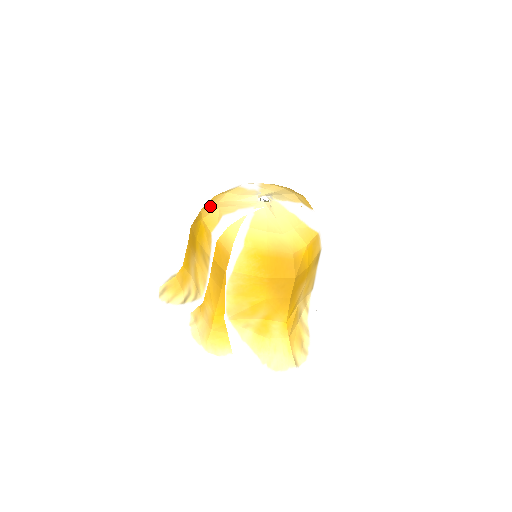
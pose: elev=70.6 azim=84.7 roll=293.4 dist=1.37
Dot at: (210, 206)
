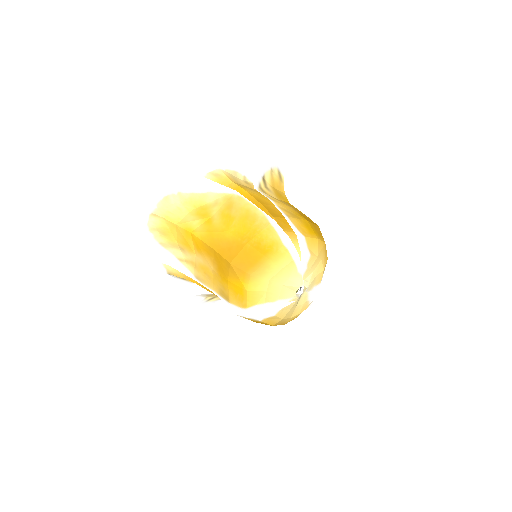
Dot at: (260, 279)
